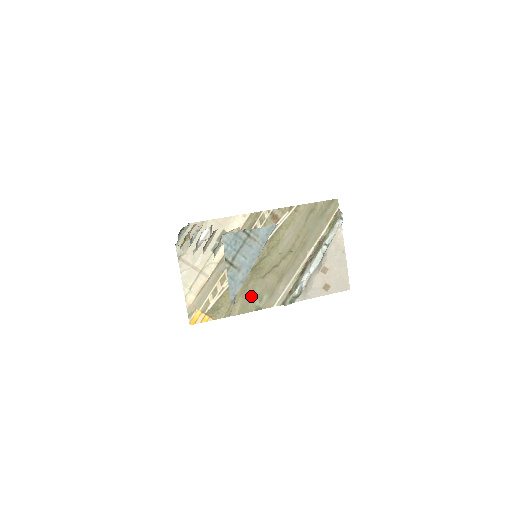
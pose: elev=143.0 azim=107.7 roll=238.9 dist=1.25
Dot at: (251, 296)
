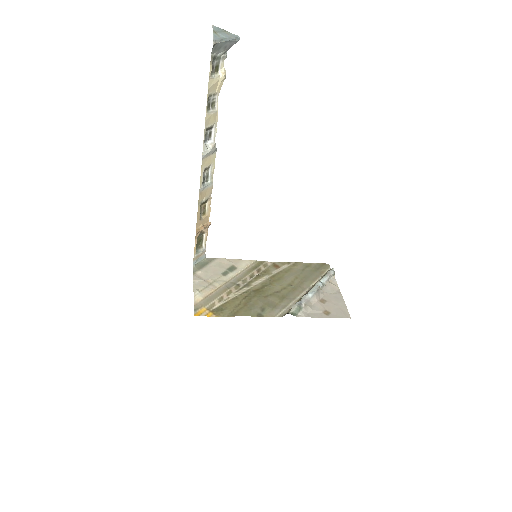
Dot at: (254, 306)
